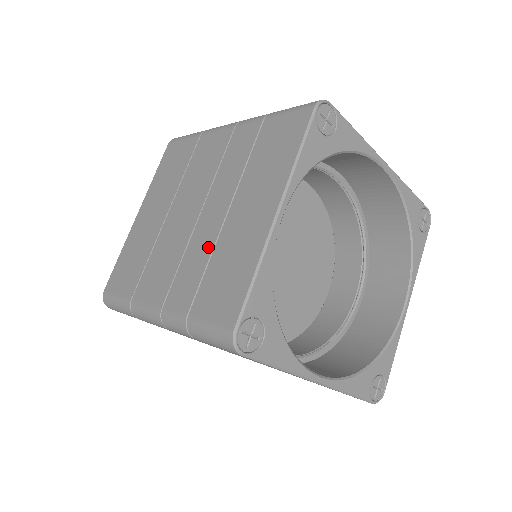
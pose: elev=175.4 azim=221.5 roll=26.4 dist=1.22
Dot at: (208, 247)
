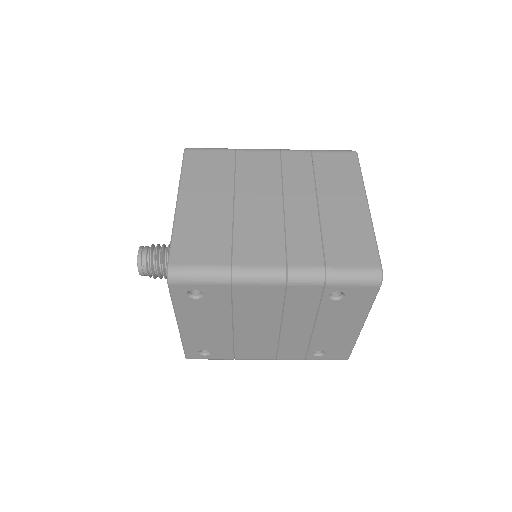
Dot at: (313, 223)
